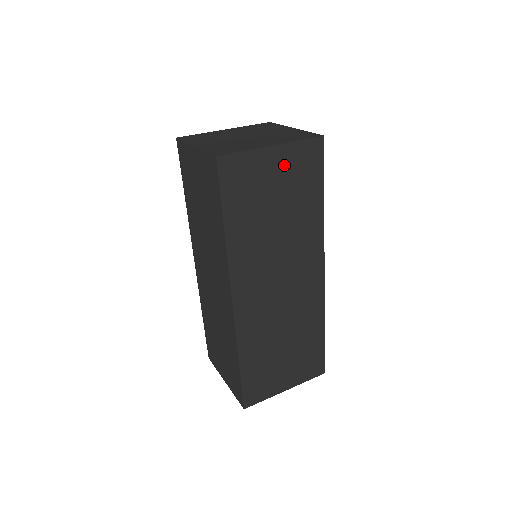
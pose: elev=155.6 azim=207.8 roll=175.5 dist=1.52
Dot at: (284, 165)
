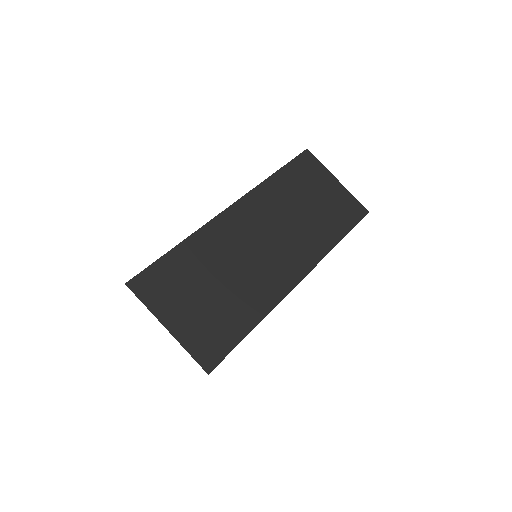
Dot at: (335, 194)
